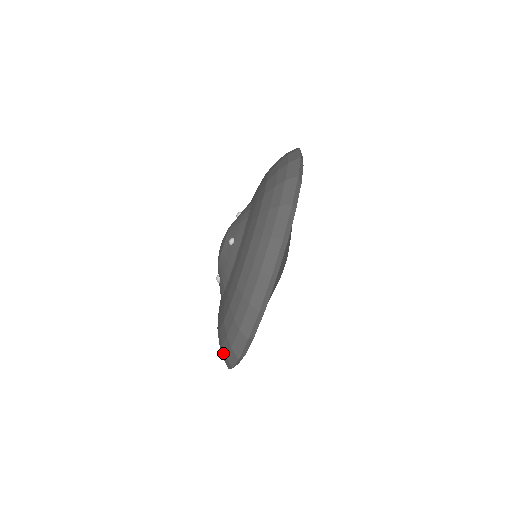
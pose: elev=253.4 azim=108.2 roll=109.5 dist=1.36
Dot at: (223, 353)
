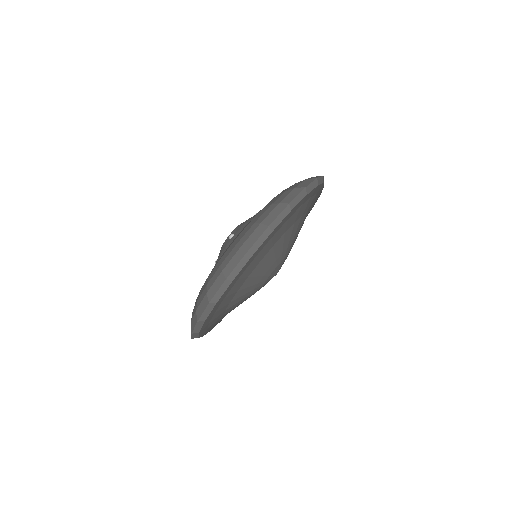
Dot at: occluded
